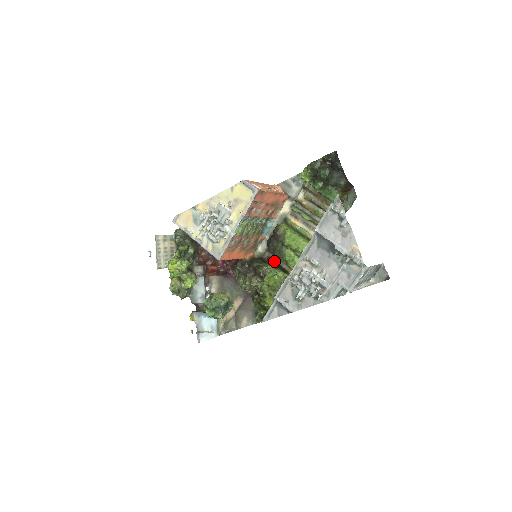
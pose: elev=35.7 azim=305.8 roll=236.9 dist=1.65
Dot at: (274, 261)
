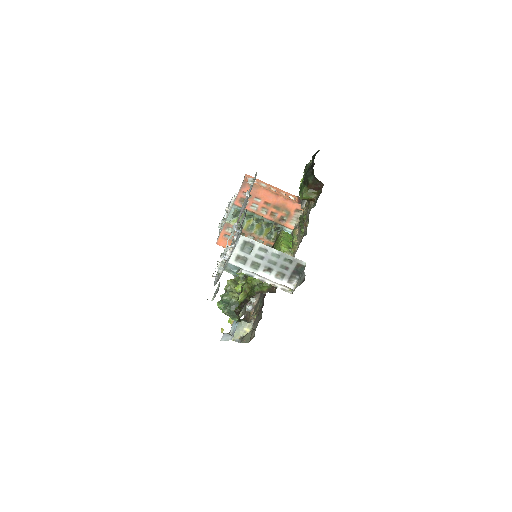
Dot at: occluded
